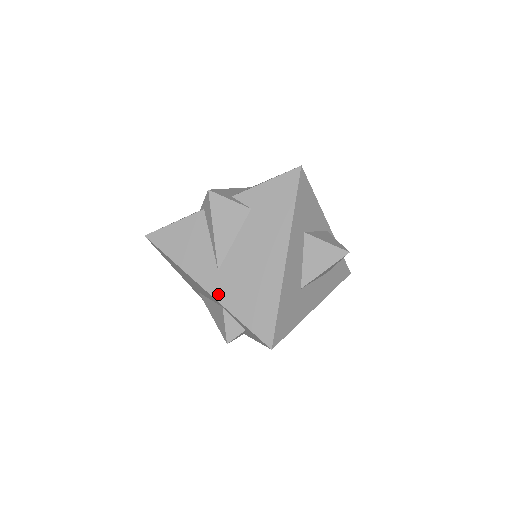
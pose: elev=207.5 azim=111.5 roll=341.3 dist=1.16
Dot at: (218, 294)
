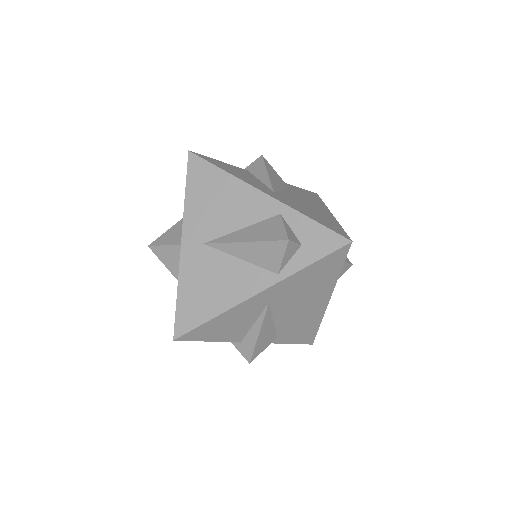
Dot at: (280, 200)
